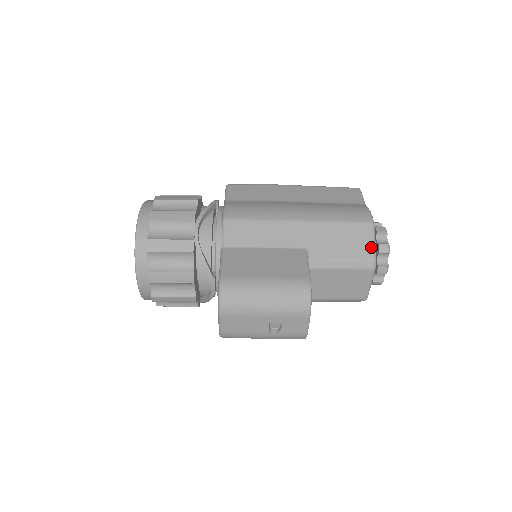
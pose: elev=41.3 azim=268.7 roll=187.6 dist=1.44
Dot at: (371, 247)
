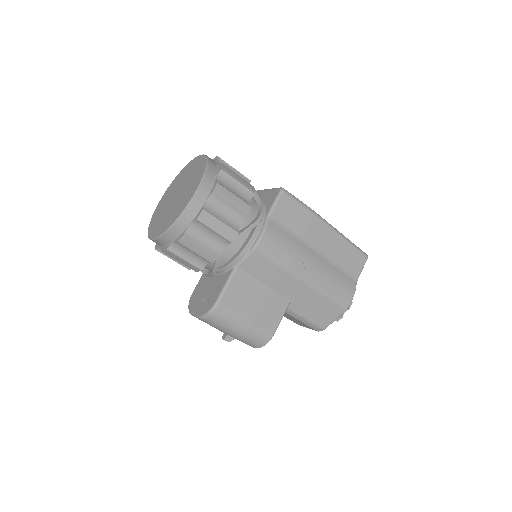
Dot at: (330, 322)
